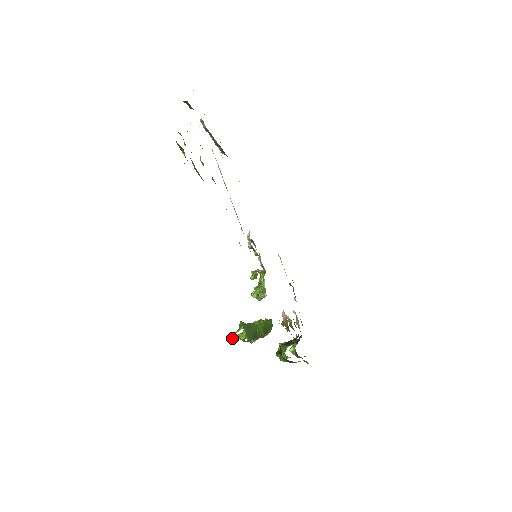
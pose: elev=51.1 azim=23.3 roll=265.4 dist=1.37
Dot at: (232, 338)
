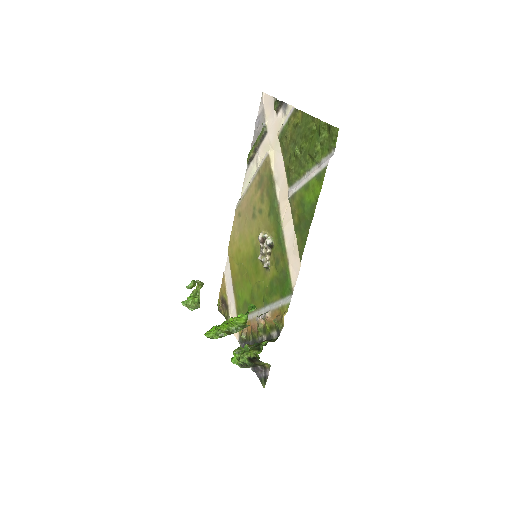
Dot at: (242, 316)
